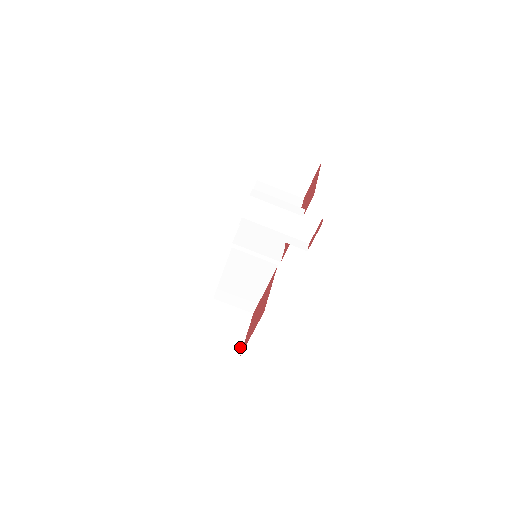
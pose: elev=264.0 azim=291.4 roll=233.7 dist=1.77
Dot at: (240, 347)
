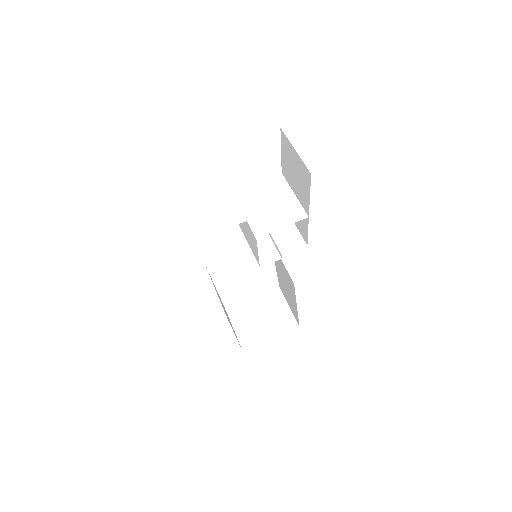
Dot at: (254, 344)
